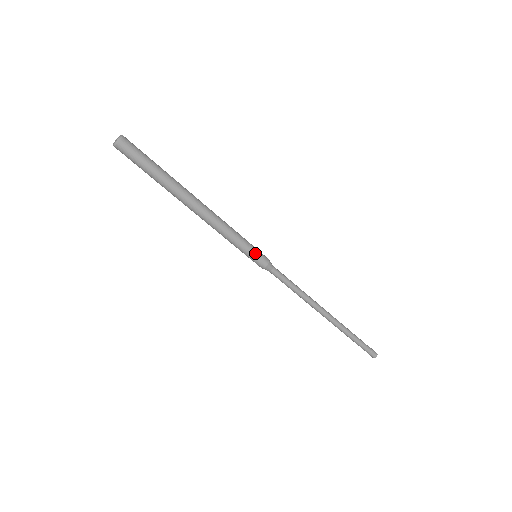
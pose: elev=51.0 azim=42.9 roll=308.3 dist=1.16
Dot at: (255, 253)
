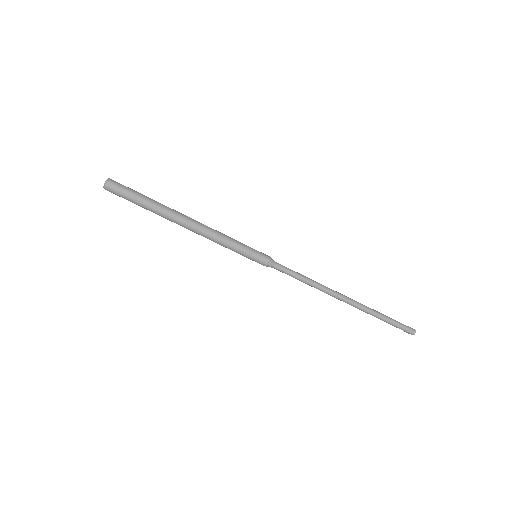
Dot at: (254, 249)
